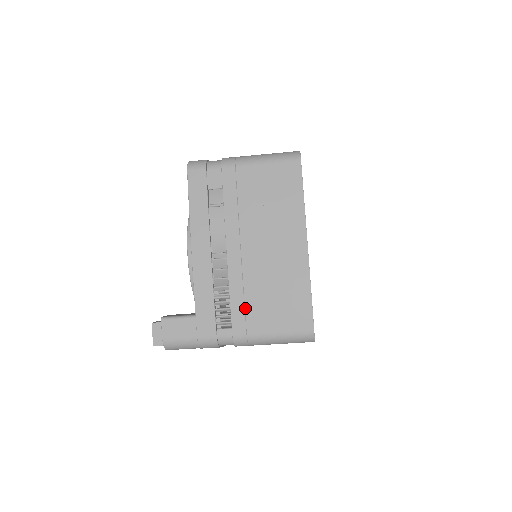
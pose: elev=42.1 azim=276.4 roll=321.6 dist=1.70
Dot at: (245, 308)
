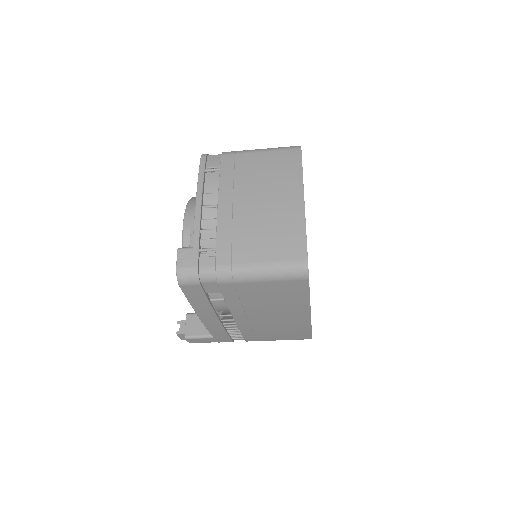
Dot at: (255, 335)
